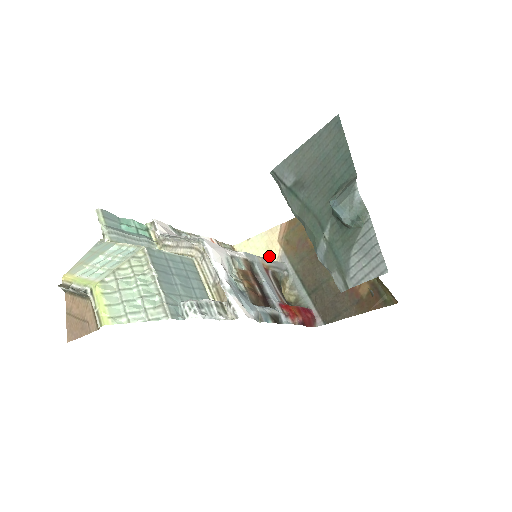
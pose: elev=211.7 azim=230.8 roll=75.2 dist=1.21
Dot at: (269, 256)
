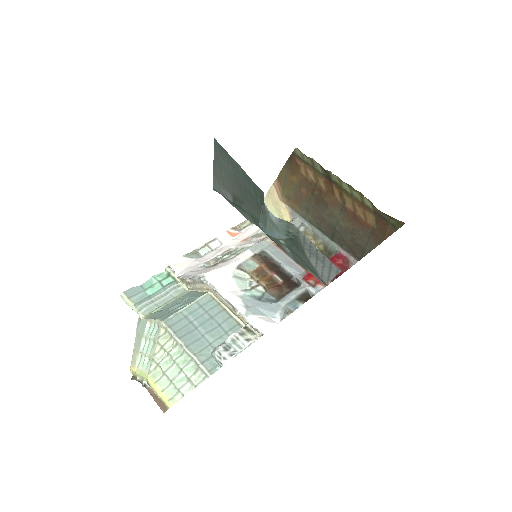
Dot at: (282, 216)
